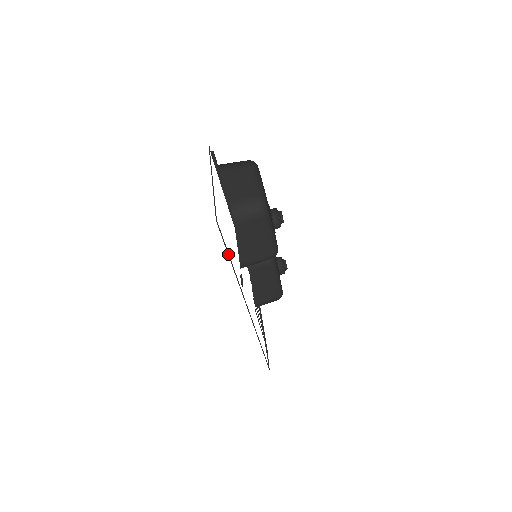
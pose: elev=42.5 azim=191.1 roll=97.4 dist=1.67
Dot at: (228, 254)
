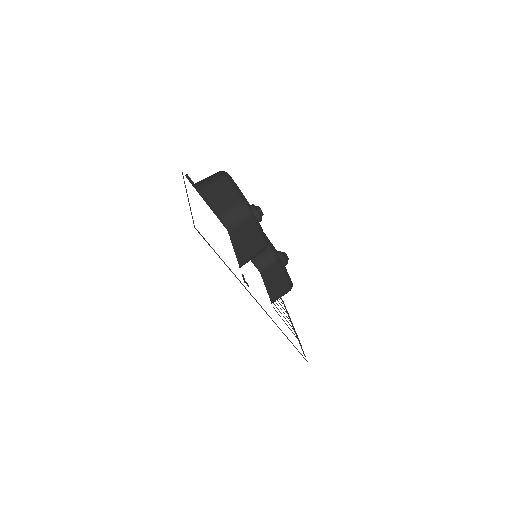
Dot at: occluded
